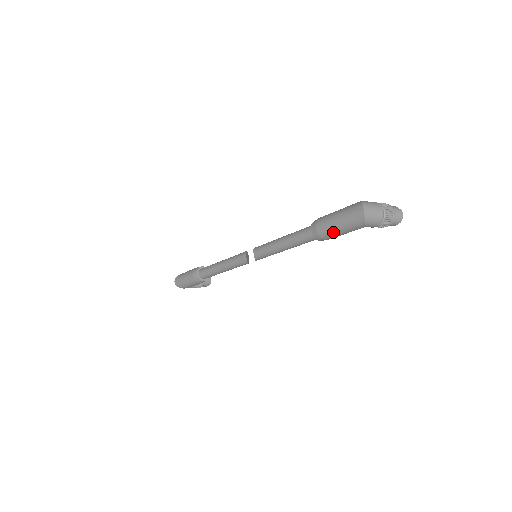
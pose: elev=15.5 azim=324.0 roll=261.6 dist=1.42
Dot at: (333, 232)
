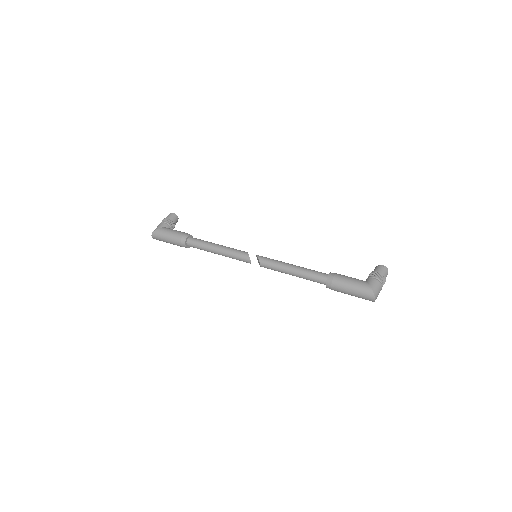
Dot at: (345, 293)
